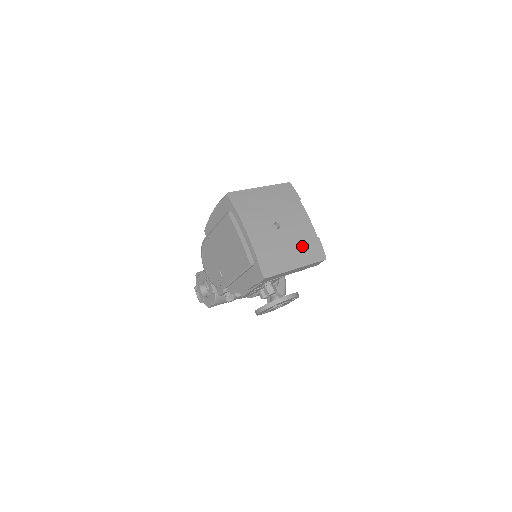
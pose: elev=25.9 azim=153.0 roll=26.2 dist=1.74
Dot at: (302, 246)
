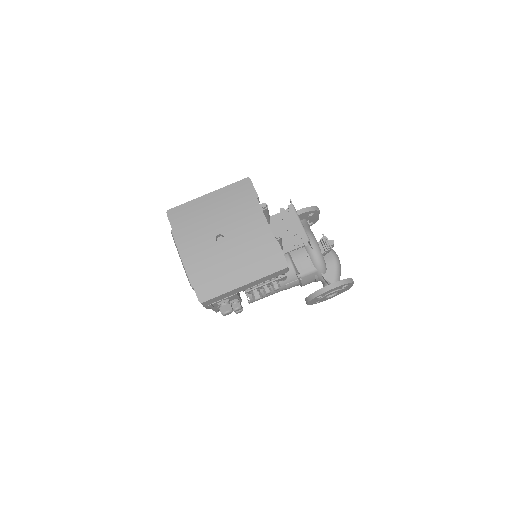
Dot at: (252, 257)
